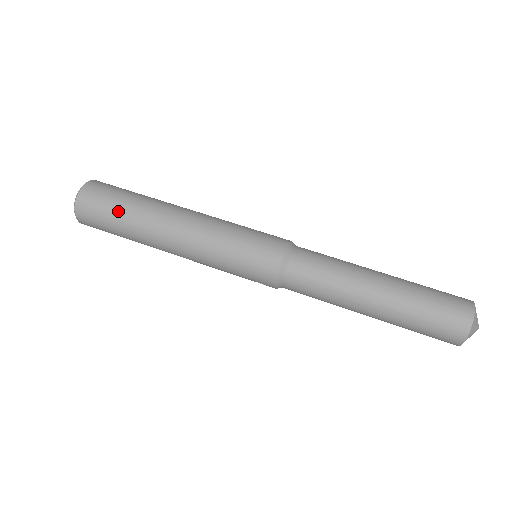
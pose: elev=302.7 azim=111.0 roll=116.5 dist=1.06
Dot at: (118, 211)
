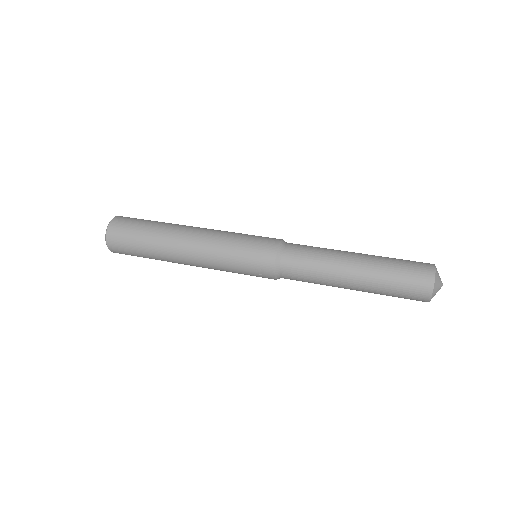
Dot at: (145, 226)
